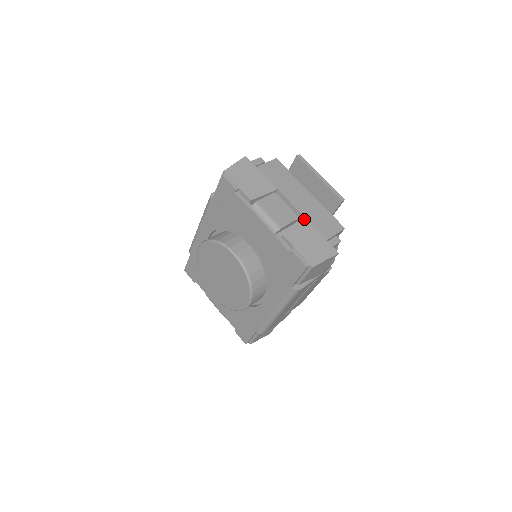
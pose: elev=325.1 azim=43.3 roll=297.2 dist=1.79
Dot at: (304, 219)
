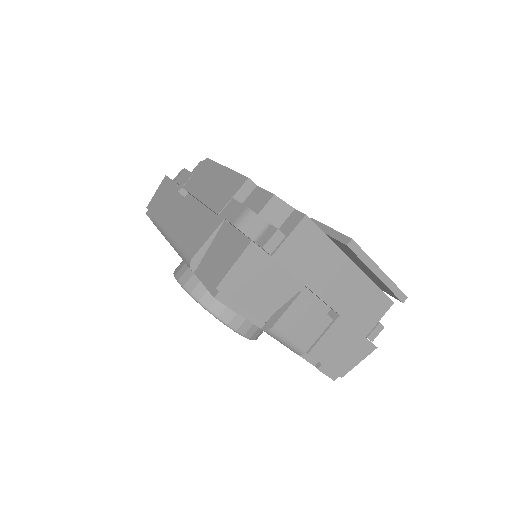
Dot at: (340, 320)
